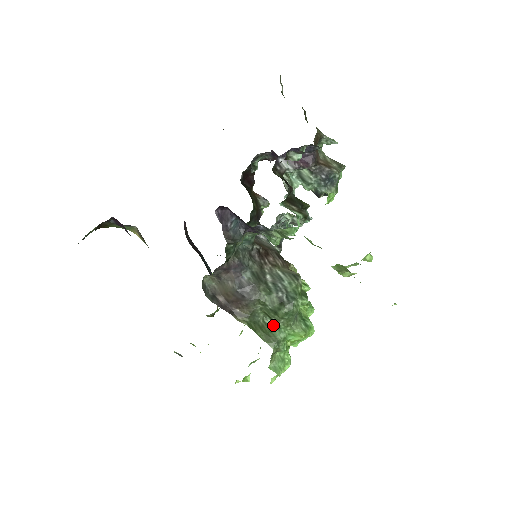
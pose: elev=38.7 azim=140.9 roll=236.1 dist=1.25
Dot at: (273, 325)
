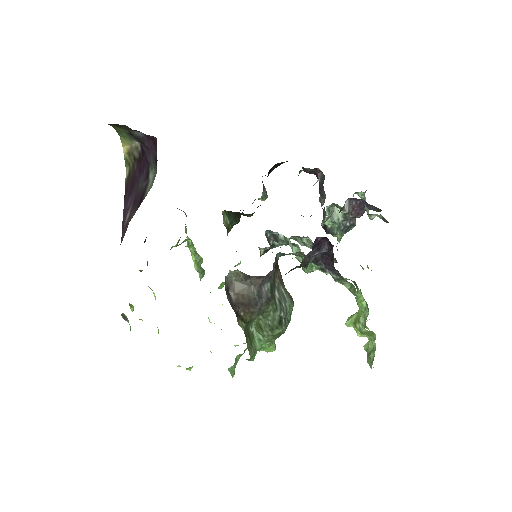
Dot at: (255, 334)
